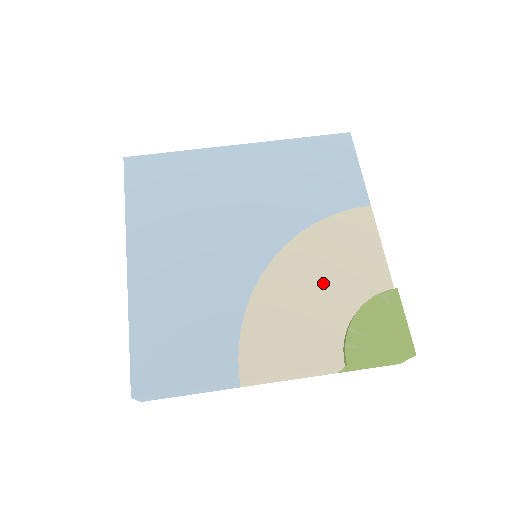
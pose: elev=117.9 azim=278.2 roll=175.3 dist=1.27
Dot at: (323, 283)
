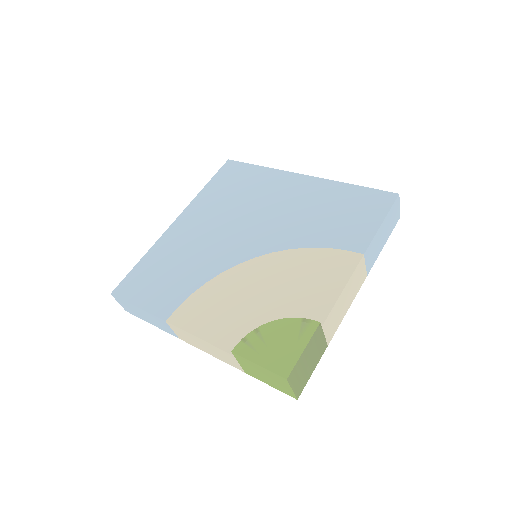
Dot at: (273, 291)
